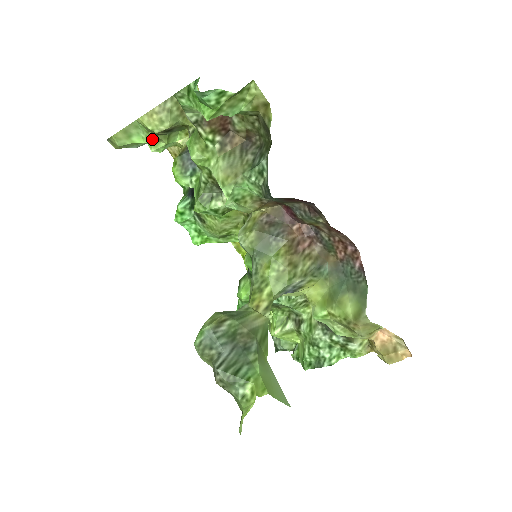
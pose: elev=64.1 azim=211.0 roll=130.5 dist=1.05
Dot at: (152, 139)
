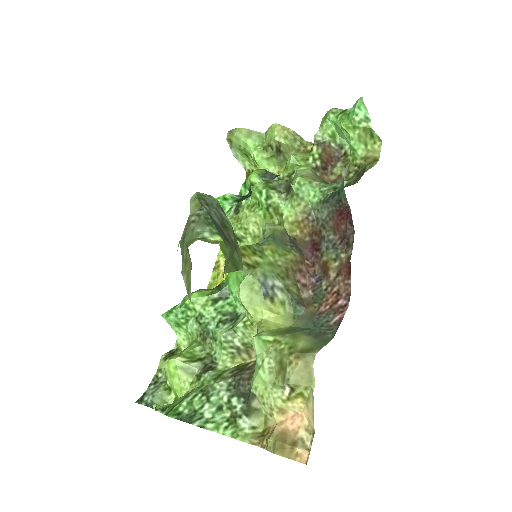
Dot at: (262, 147)
